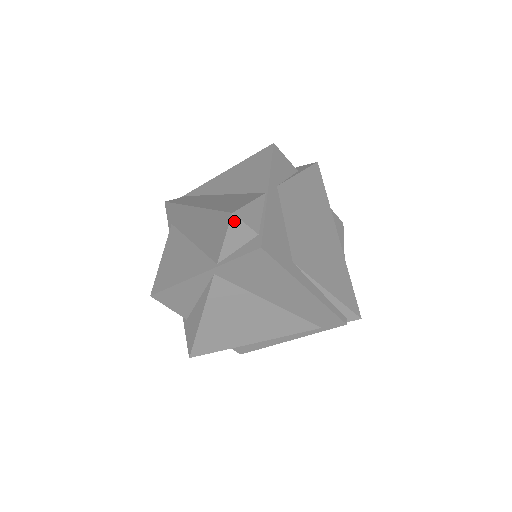
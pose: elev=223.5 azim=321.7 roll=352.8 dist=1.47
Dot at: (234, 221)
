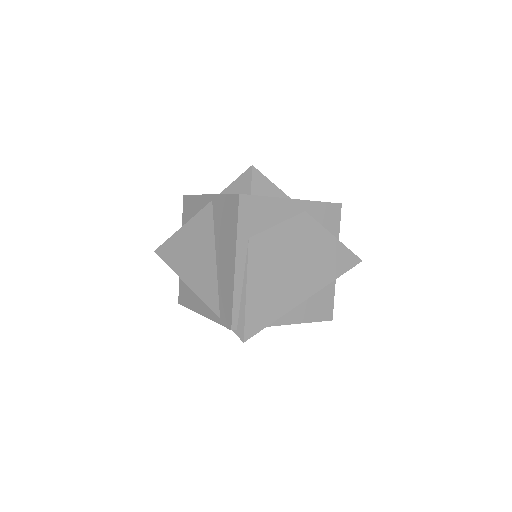
Dot at: (249, 172)
